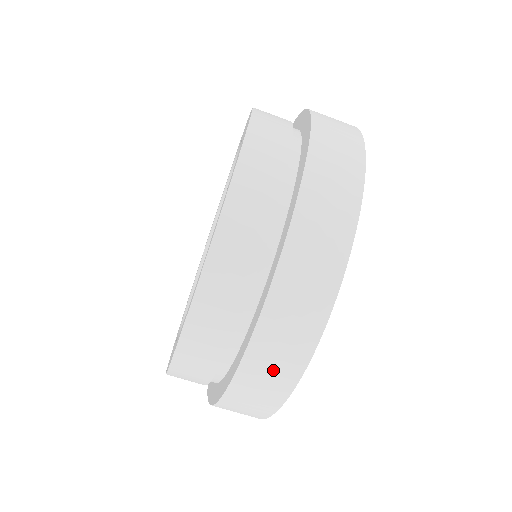
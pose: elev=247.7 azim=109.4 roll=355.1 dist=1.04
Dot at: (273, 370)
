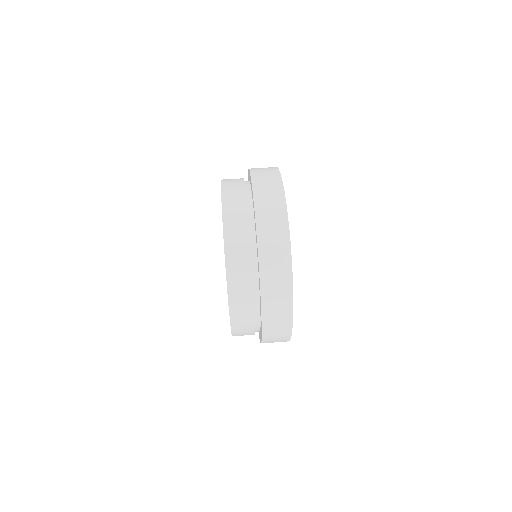
Dot at: (268, 182)
